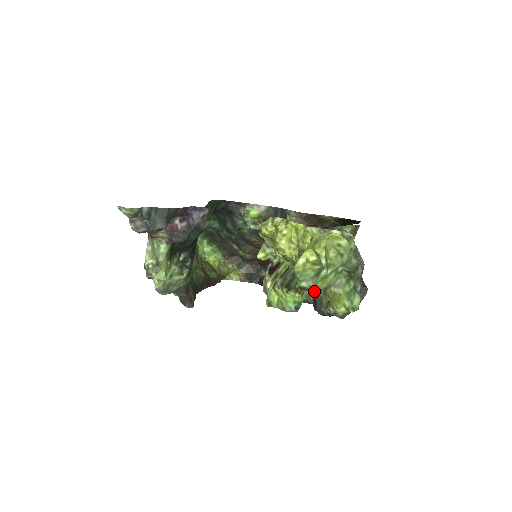
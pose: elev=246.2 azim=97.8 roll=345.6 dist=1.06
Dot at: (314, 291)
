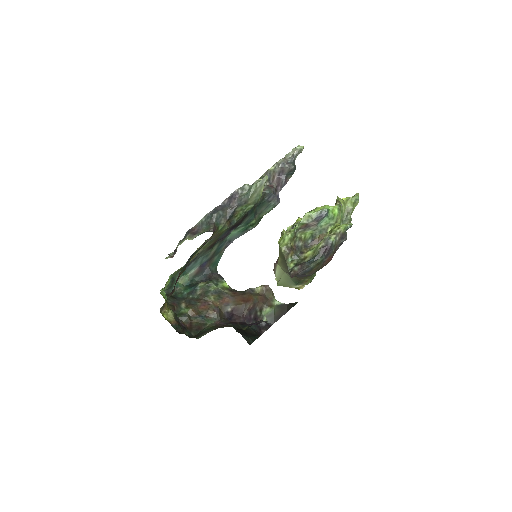
Dot at: (340, 207)
